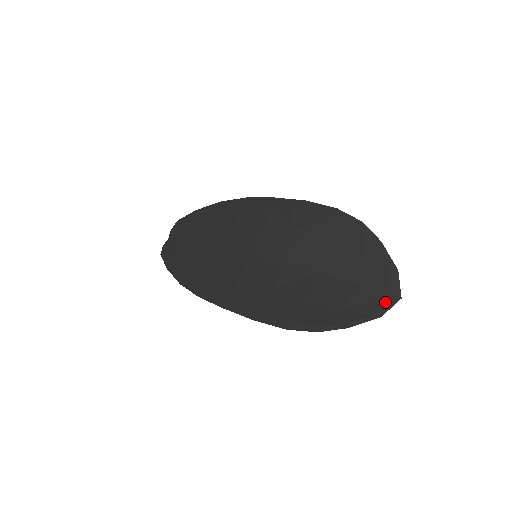
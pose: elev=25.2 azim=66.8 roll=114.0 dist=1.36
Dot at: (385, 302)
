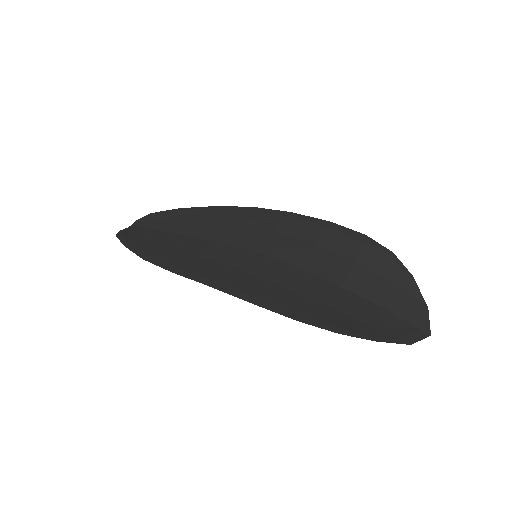
Dot at: (414, 332)
